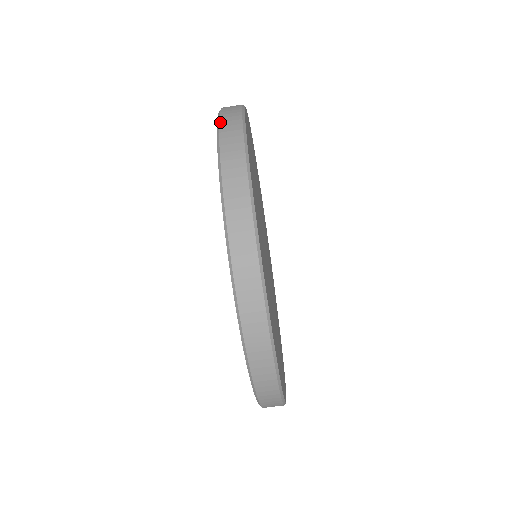
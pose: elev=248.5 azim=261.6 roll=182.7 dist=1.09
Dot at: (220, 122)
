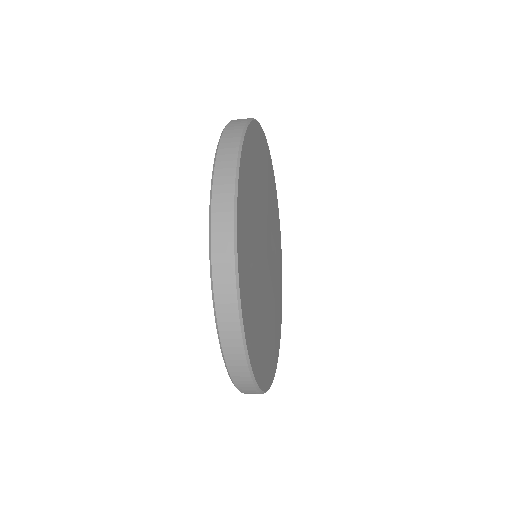
Dot at: (212, 264)
